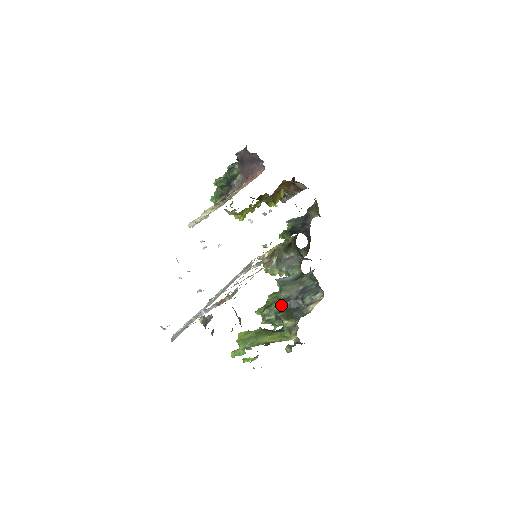
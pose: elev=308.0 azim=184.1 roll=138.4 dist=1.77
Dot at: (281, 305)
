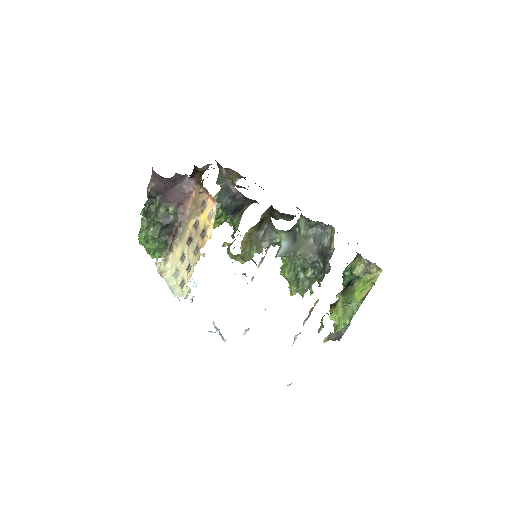
Dot at: (311, 268)
